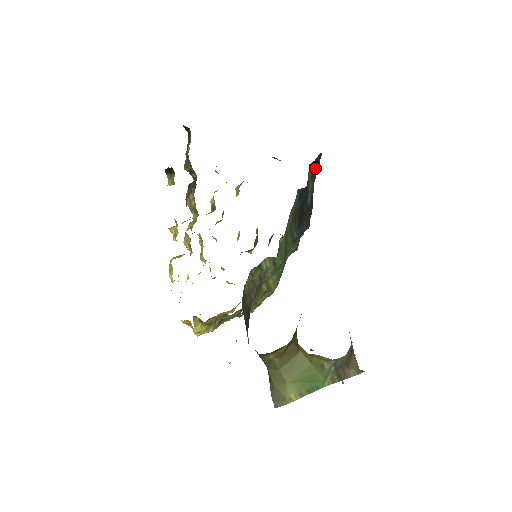
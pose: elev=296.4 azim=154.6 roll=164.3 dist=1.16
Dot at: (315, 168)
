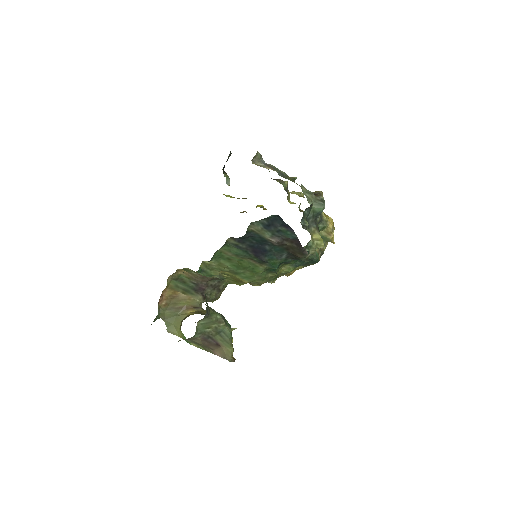
Dot at: (274, 223)
